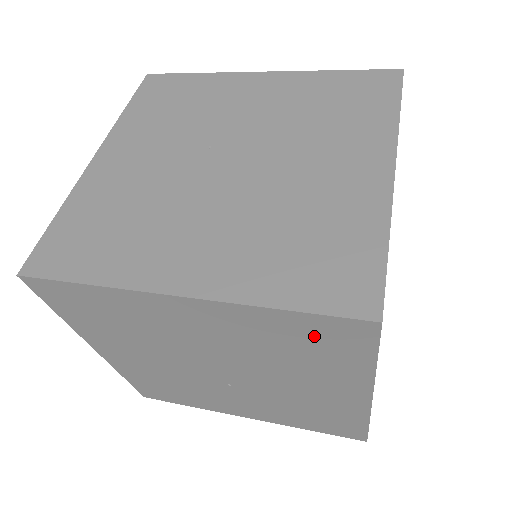
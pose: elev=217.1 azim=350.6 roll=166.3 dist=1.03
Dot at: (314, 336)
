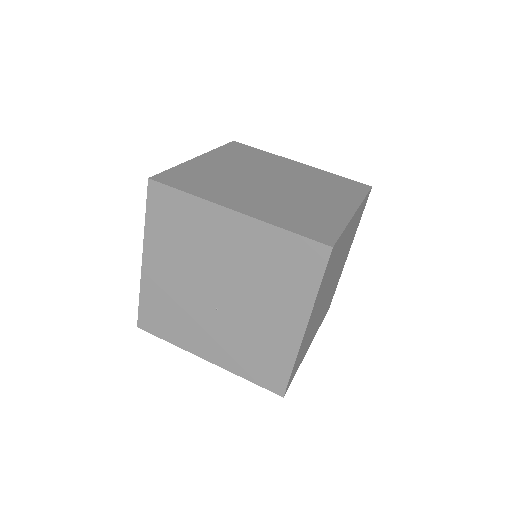
Dot at: (294, 256)
